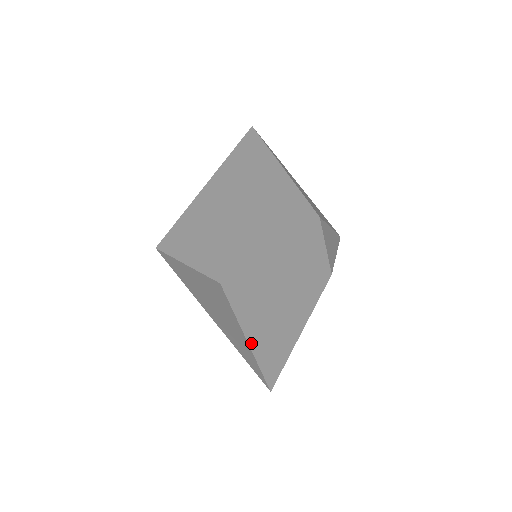
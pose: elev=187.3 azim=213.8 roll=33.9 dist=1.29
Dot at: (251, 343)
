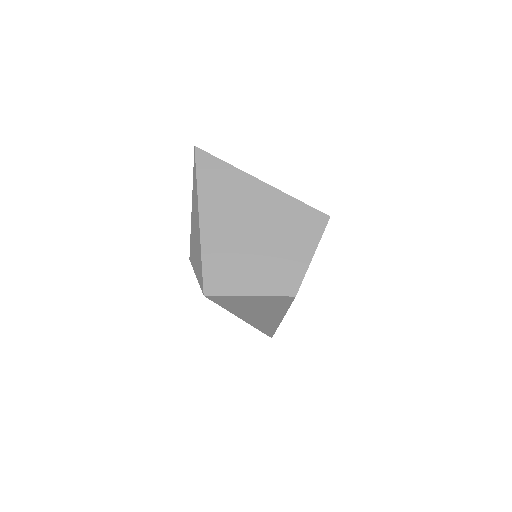
Dot at: occluded
